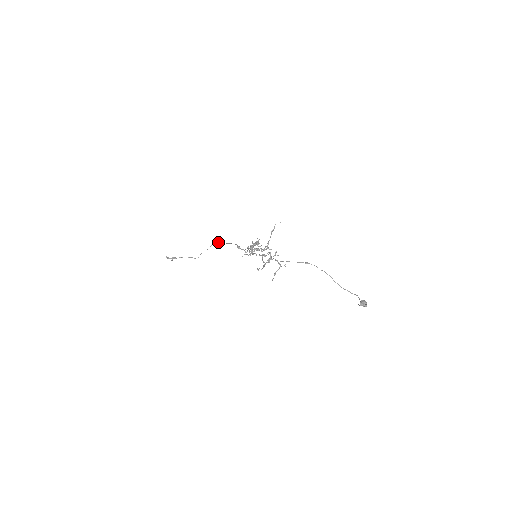
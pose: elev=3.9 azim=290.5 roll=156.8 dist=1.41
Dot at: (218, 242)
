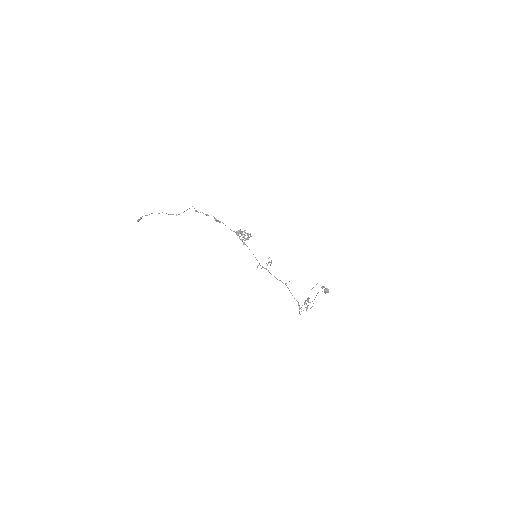
Dot at: occluded
